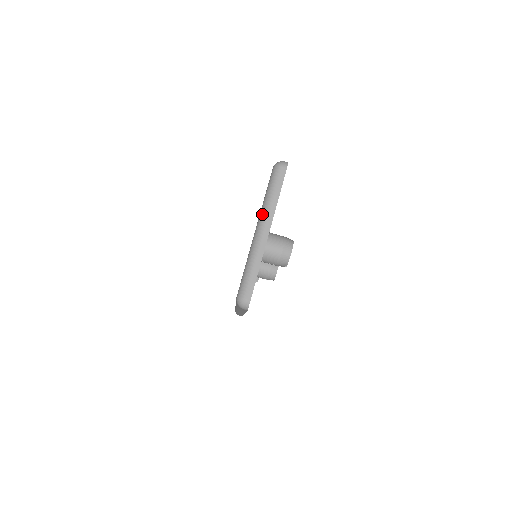
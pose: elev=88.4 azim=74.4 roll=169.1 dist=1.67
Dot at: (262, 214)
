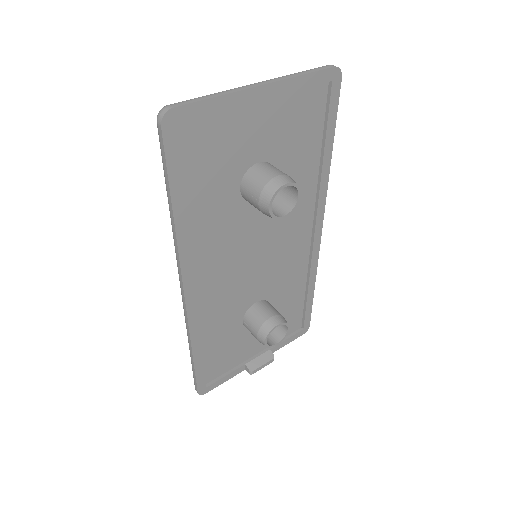
Dot at: occluded
